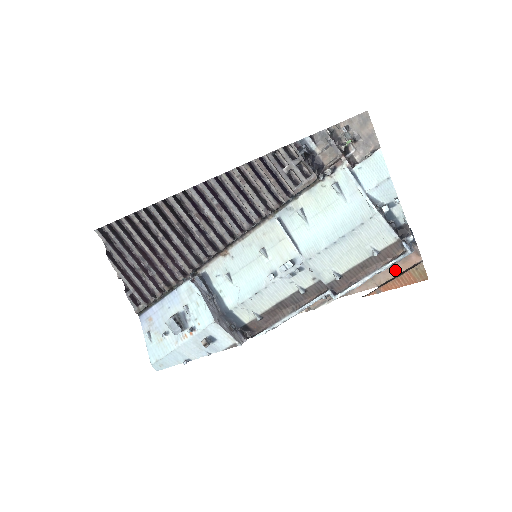
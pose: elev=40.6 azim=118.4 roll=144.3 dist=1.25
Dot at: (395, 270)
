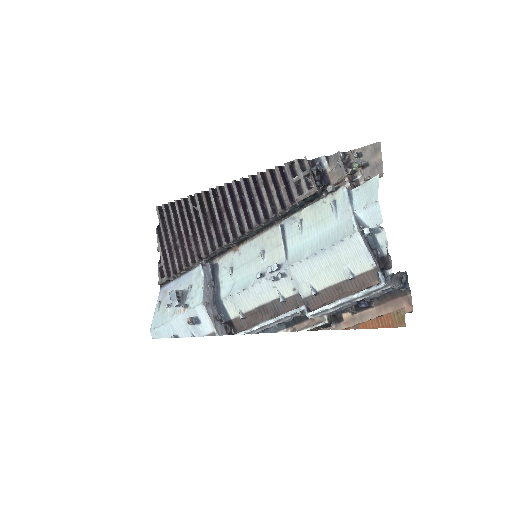
Dot at: occluded
